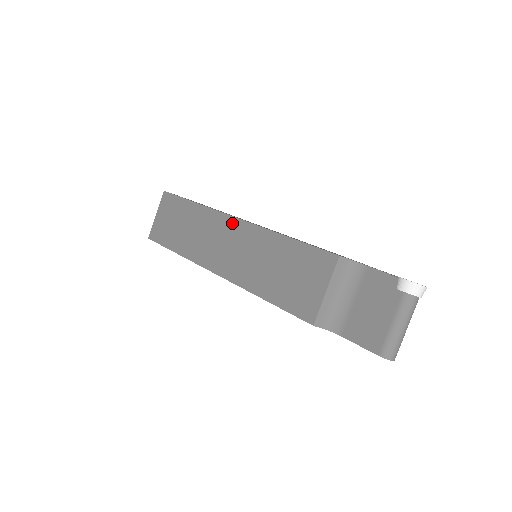
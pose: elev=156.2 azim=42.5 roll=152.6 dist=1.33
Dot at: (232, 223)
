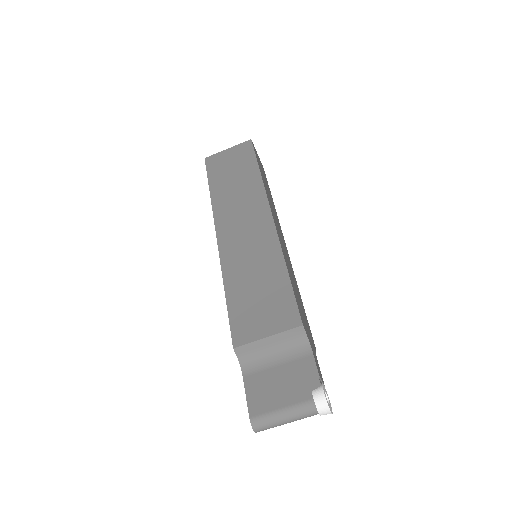
Dot at: (266, 216)
